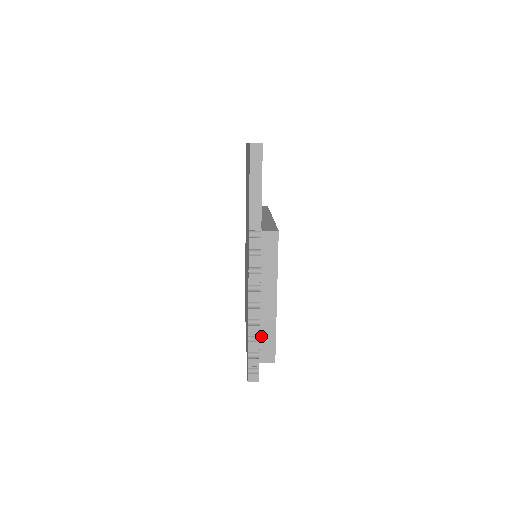
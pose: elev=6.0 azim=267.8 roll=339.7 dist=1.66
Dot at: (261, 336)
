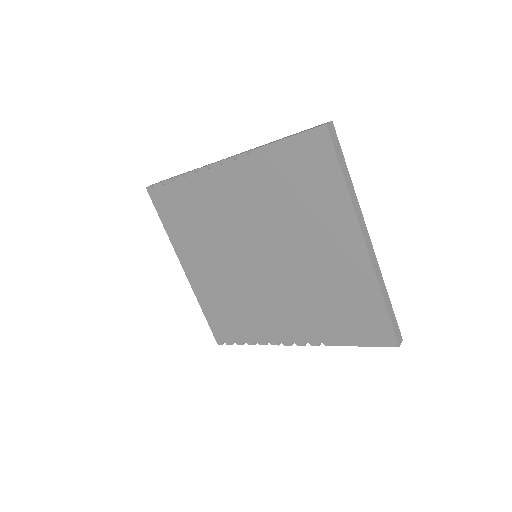
Dot at: occluded
